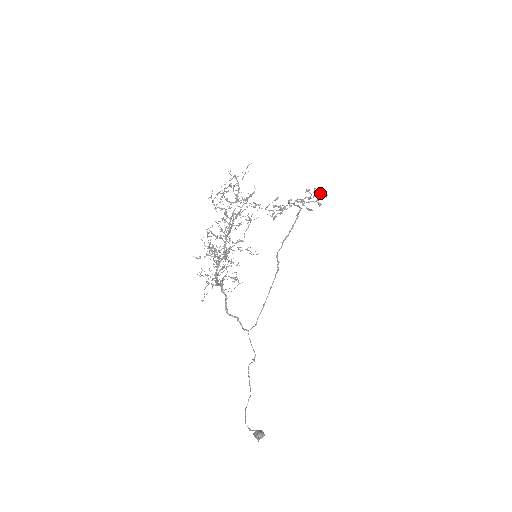
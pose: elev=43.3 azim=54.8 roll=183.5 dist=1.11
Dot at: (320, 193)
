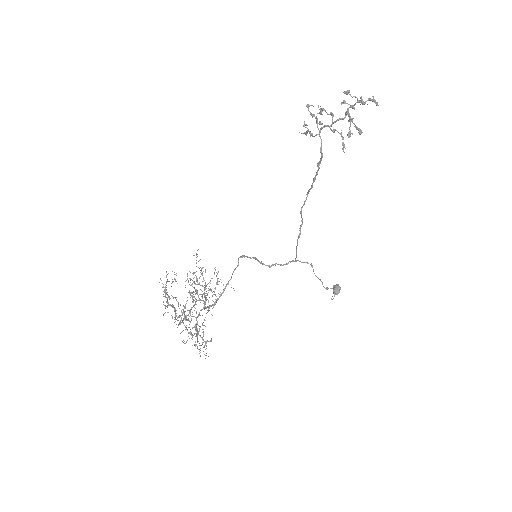
Dot at: (363, 104)
